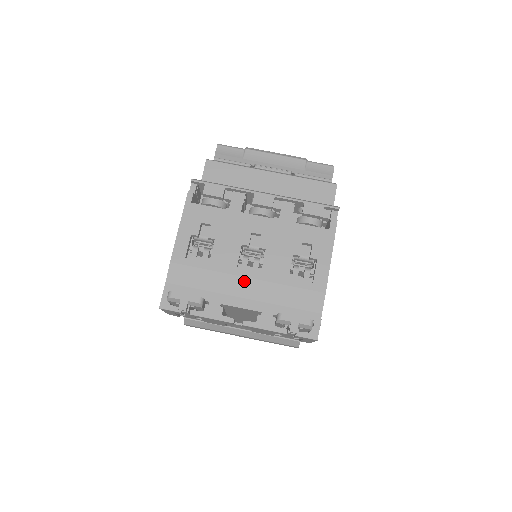
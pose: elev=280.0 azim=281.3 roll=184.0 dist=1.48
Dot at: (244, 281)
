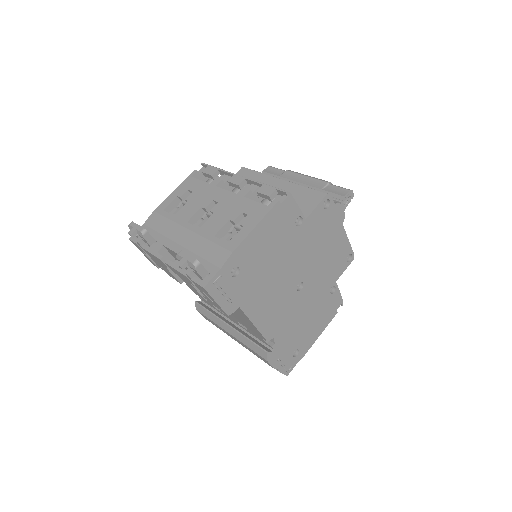
Dot at: (186, 232)
